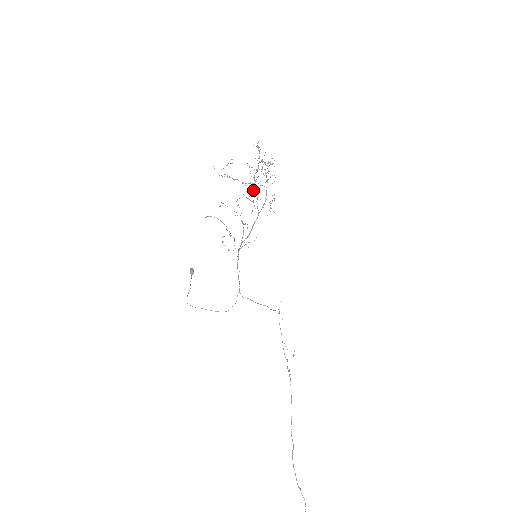
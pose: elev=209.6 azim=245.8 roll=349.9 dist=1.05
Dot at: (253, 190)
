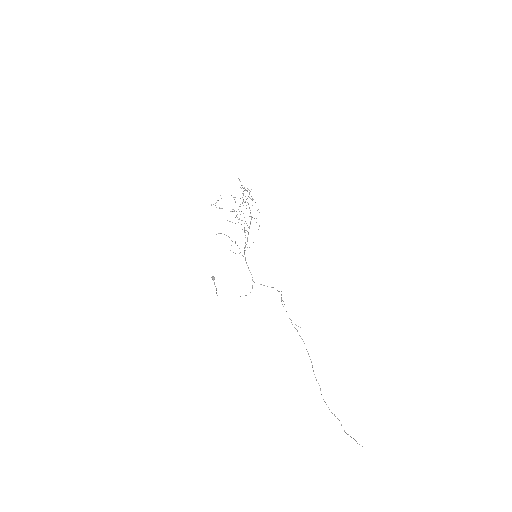
Dot at: (240, 214)
